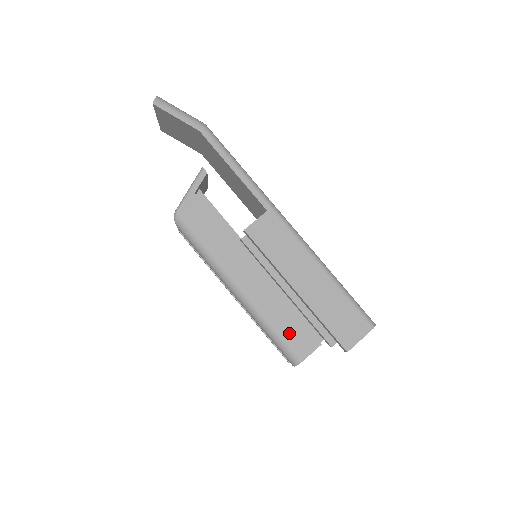
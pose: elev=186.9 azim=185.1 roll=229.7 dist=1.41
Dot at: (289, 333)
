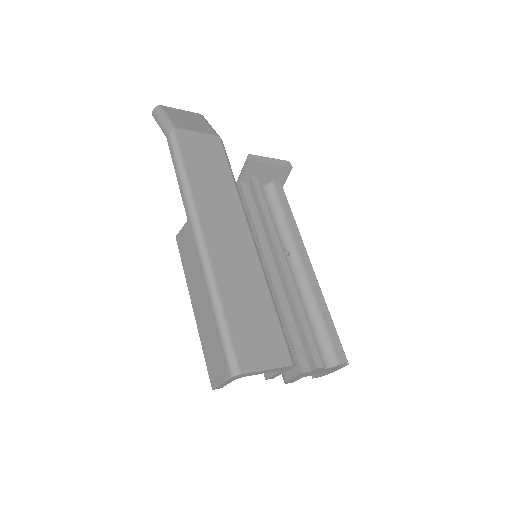
Dot at: occluded
